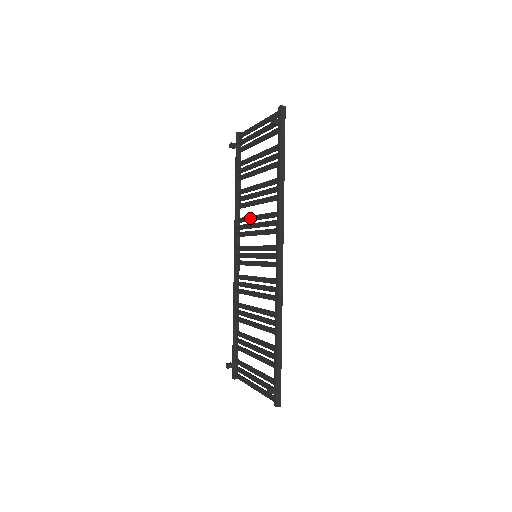
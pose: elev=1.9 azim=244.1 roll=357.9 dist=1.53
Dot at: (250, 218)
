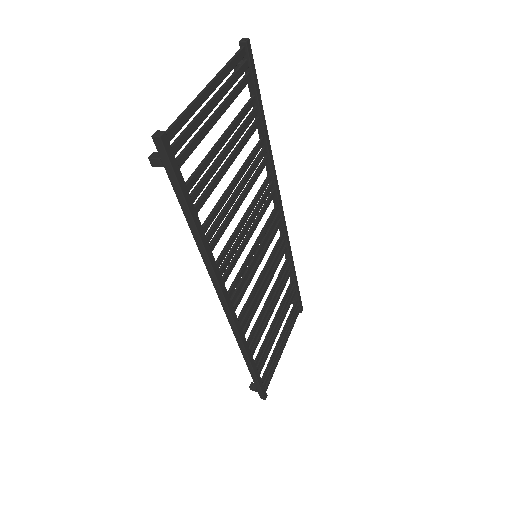
Dot at: (251, 204)
